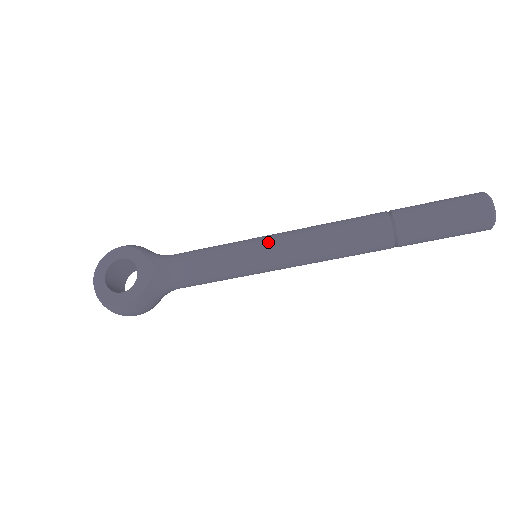
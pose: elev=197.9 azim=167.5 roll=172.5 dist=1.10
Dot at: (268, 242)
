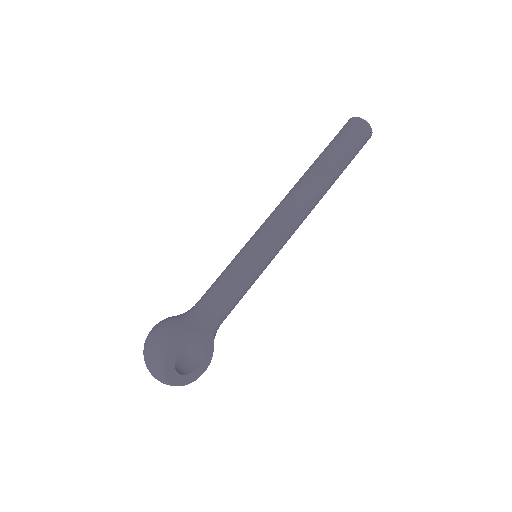
Dot at: (273, 247)
